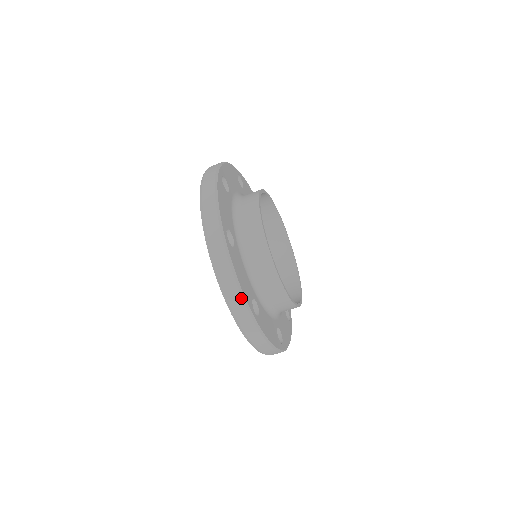
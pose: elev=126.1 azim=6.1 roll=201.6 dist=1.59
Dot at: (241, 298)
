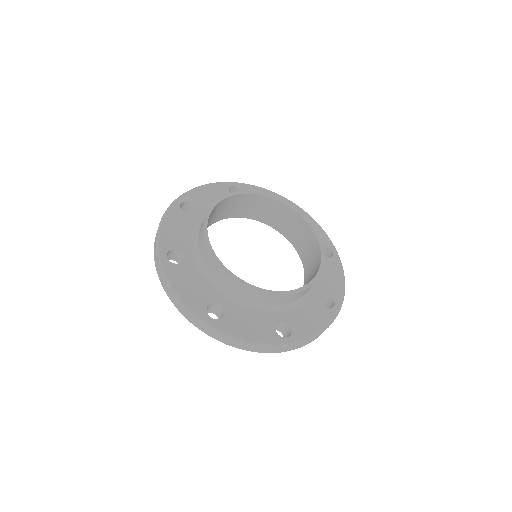
Dot at: (156, 238)
